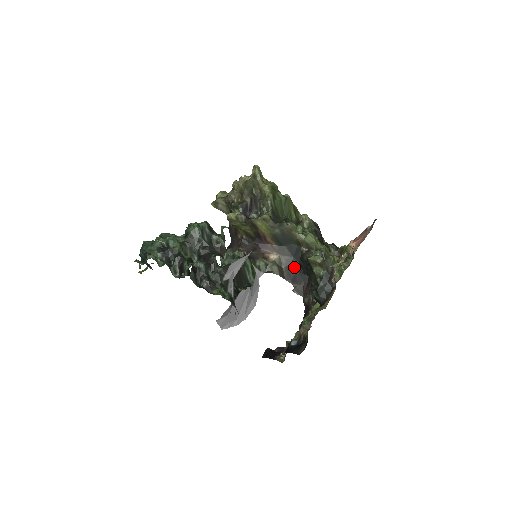
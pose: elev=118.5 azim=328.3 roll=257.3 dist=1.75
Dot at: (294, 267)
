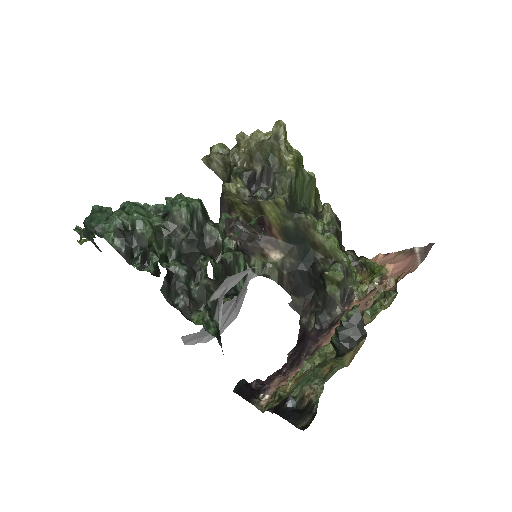
Dot at: (299, 275)
